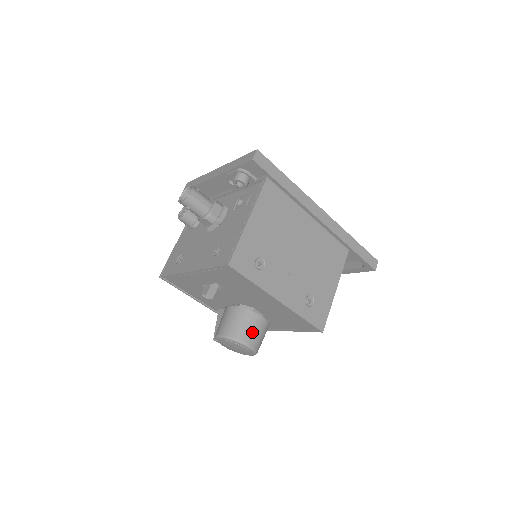
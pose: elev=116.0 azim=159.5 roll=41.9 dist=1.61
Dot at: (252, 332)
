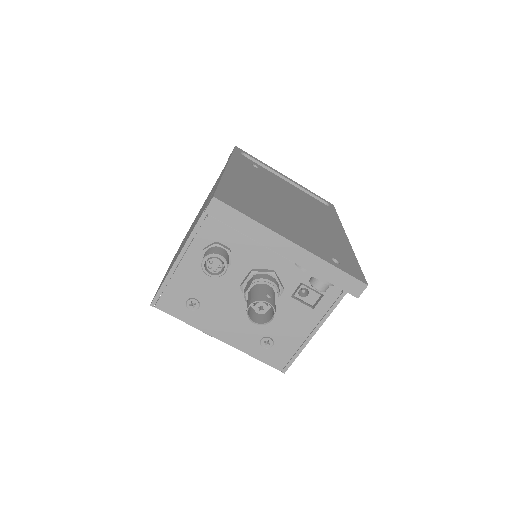
Dot at: occluded
